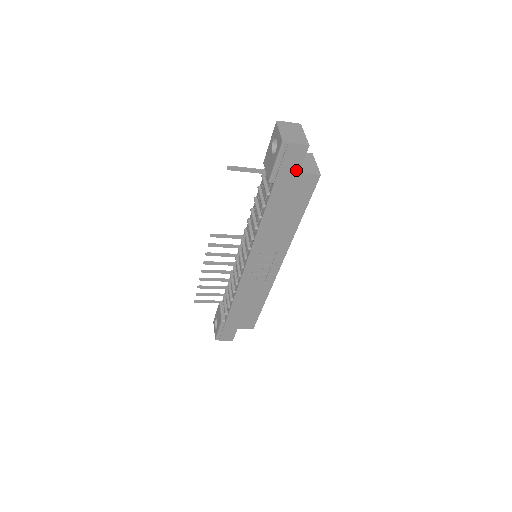
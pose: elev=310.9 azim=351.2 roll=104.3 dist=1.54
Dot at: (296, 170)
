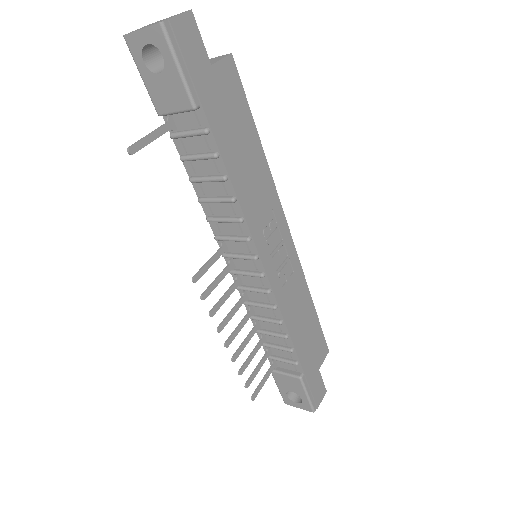
Dot at: (206, 63)
